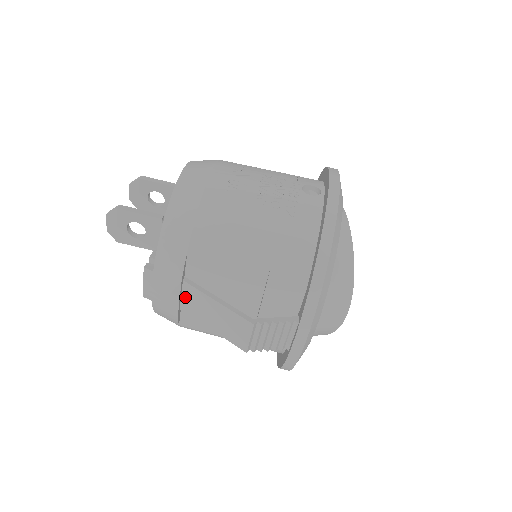
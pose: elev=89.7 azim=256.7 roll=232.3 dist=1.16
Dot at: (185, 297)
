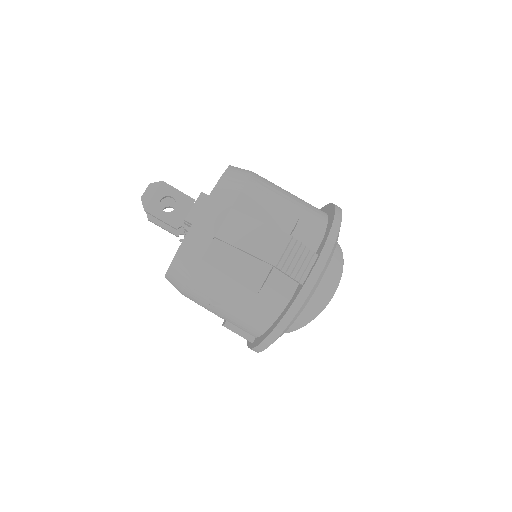
Dot at: (226, 223)
